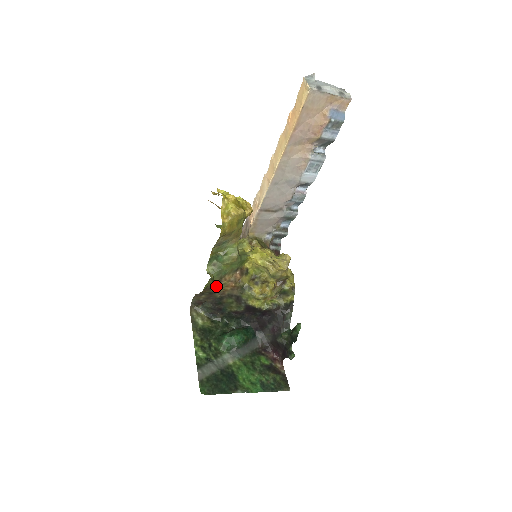
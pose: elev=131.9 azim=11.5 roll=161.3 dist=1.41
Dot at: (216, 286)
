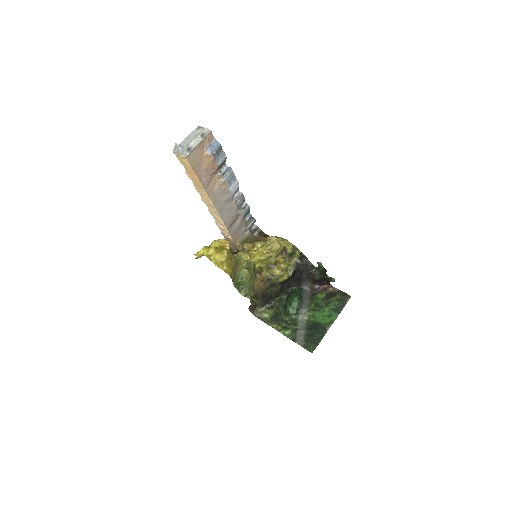
Dot at: (255, 294)
